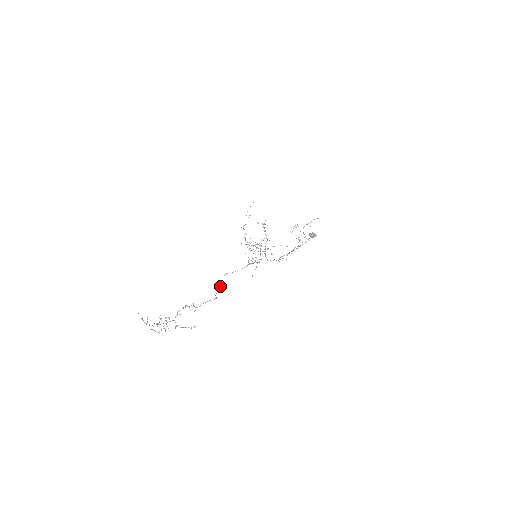
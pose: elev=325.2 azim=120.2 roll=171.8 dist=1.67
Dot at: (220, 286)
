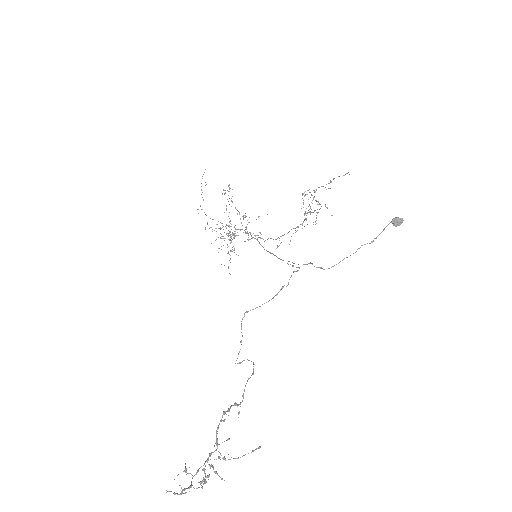
Dot at: occluded
